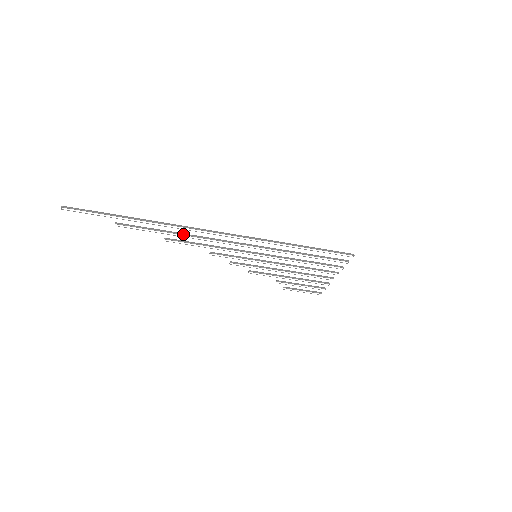
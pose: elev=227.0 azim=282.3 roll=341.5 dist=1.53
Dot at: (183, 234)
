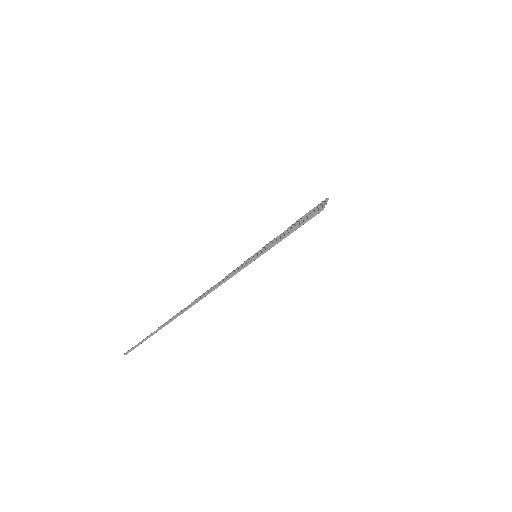
Dot at: occluded
